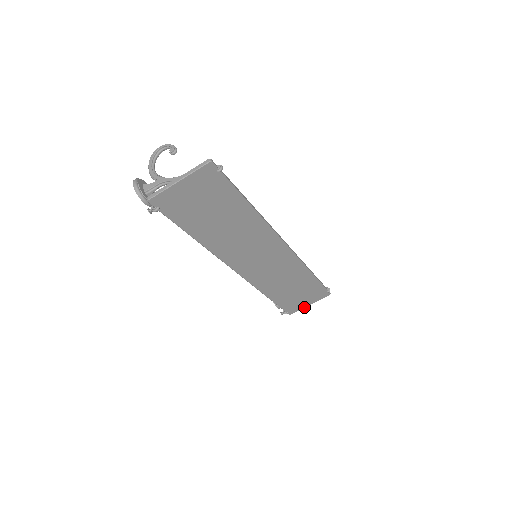
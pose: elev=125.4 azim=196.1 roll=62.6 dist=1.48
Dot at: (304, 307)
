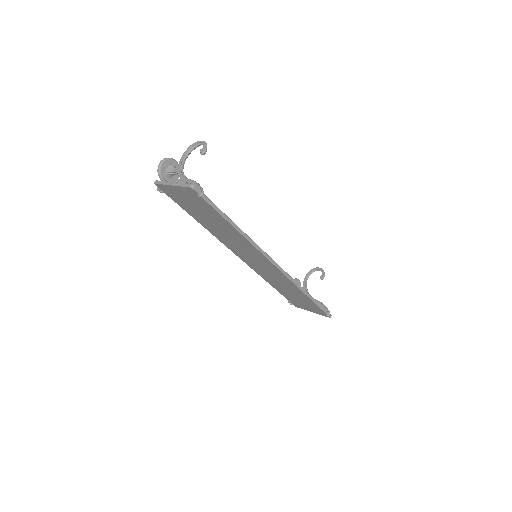
Dot at: (308, 310)
